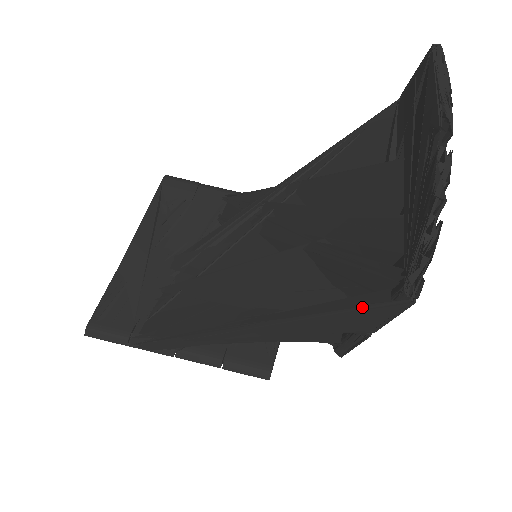
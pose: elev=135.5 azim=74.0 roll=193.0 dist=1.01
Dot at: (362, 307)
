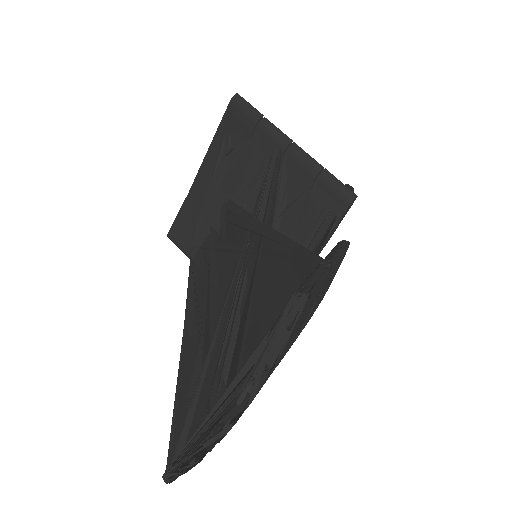
Dot at: (169, 448)
